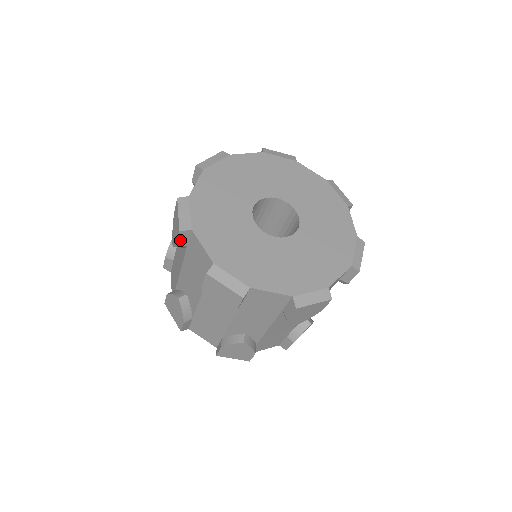
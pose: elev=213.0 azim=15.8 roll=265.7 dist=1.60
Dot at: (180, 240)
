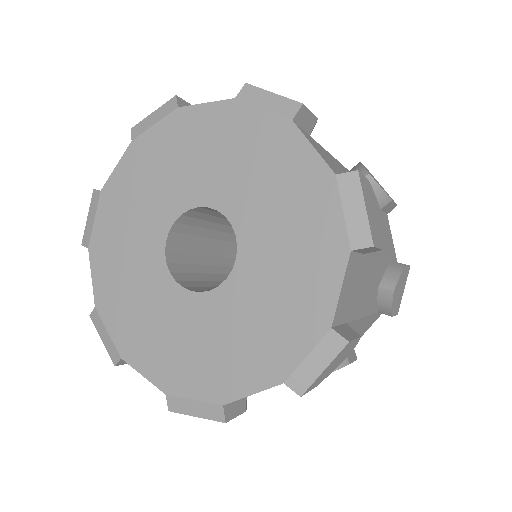
Dot at: occluded
